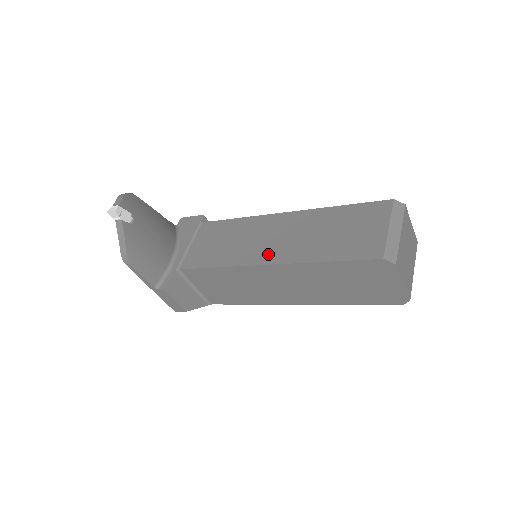
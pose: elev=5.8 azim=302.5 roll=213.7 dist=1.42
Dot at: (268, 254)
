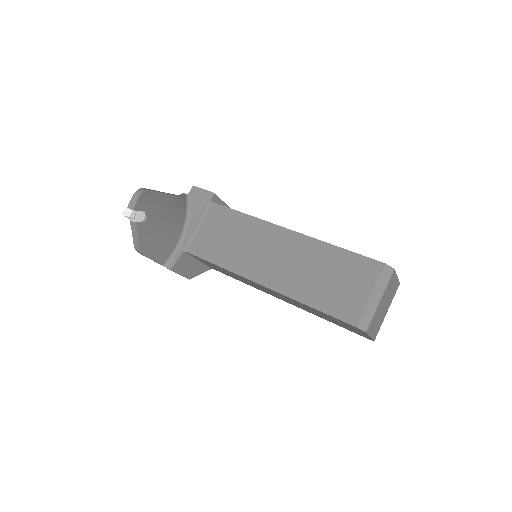
Dot at: (265, 274)
